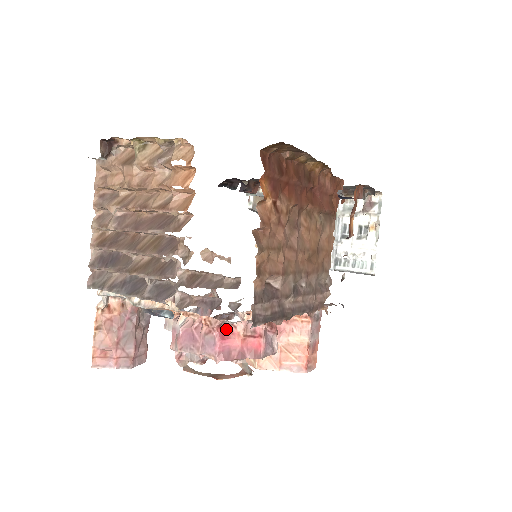
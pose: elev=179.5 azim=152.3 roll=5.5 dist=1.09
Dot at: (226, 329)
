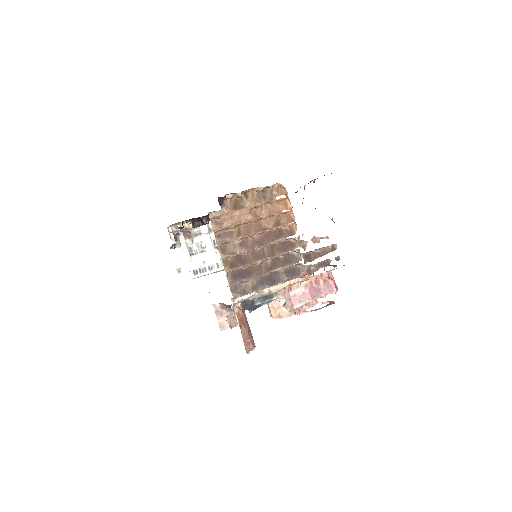
Dot at: (328, 276)
